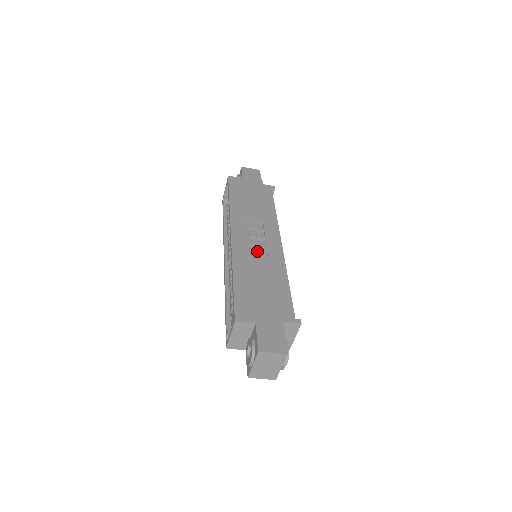
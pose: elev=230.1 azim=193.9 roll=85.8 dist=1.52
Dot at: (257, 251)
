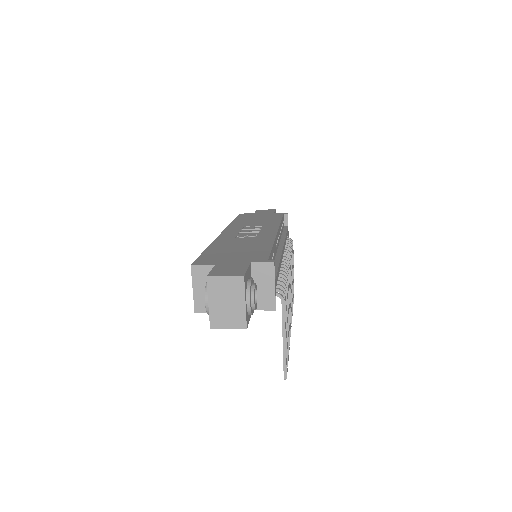
Dot at: (246, 237)
